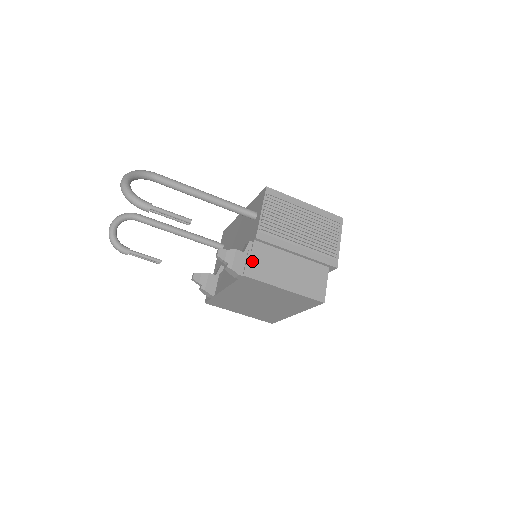
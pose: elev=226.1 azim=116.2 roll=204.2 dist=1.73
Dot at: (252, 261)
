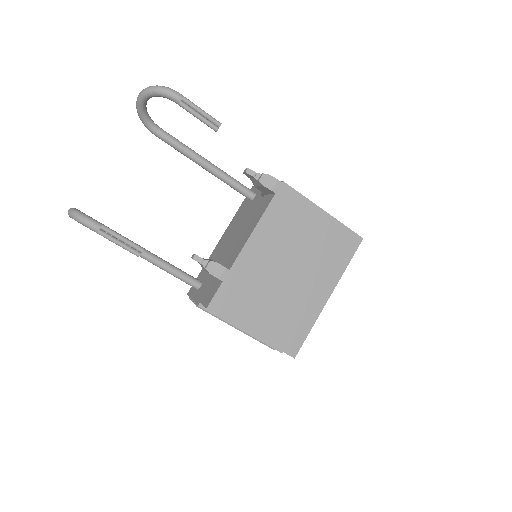
Dot at: occluded
